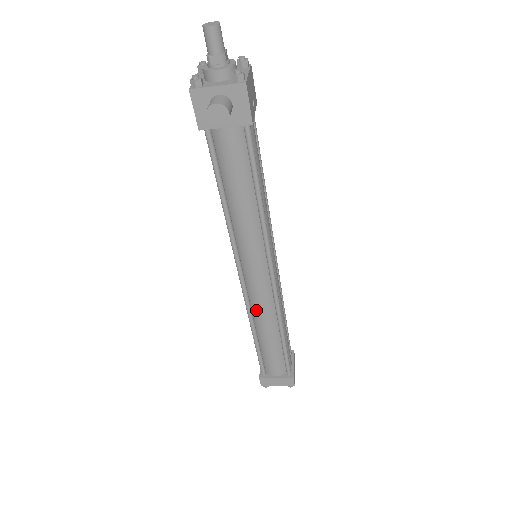
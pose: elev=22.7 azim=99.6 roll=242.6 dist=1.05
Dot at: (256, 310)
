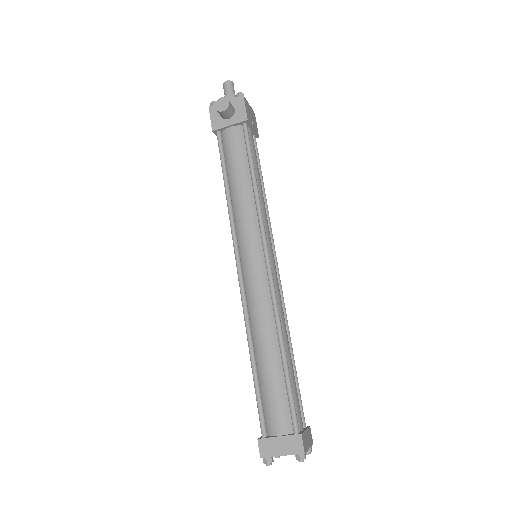
Dot at: (253, 313)
